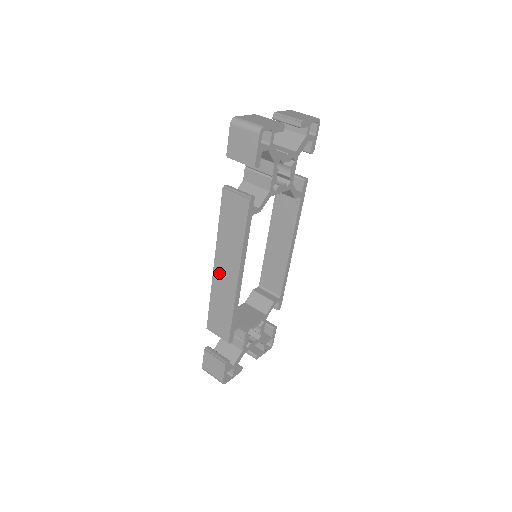
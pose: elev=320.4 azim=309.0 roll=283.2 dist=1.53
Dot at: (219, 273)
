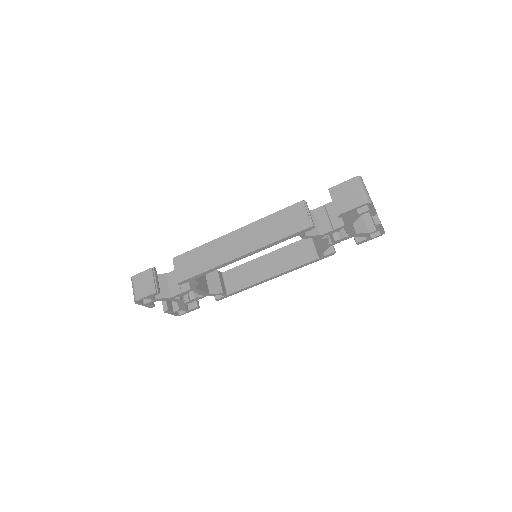
Dot at: (232, 239)
